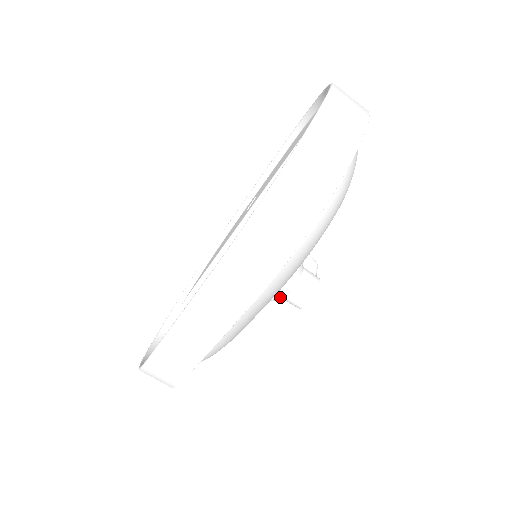
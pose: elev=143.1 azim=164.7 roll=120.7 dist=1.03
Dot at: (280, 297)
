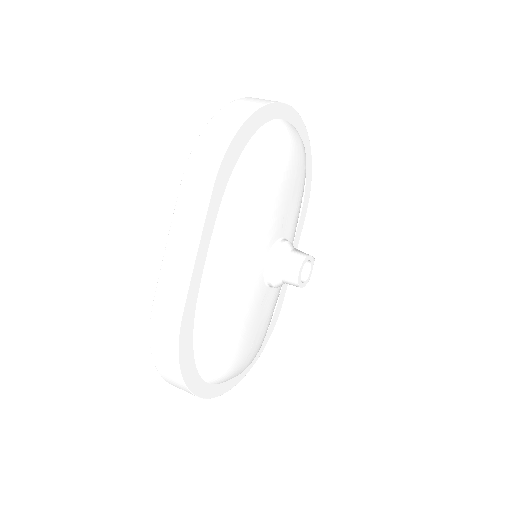
Dot at: (274, 268)
